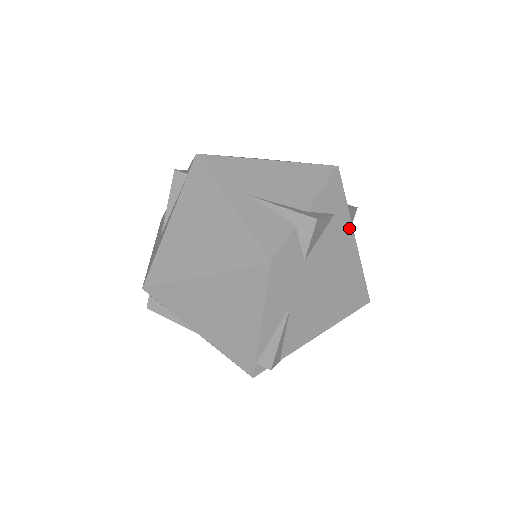
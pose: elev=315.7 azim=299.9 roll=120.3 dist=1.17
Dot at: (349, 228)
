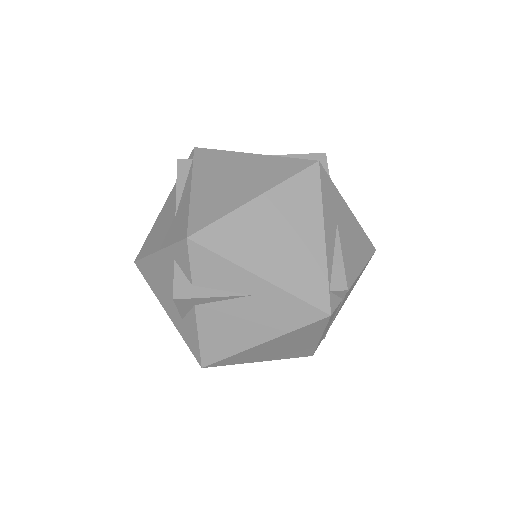
Dot at: occluded
